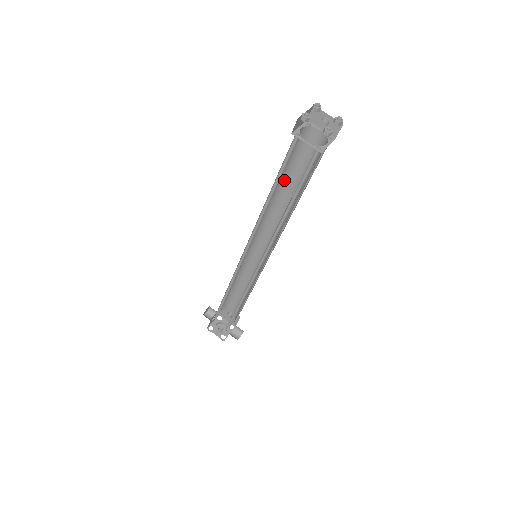
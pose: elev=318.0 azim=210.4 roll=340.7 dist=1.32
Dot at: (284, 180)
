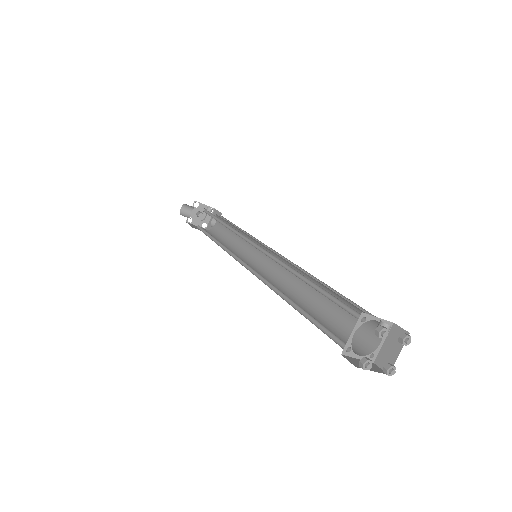
Dot at: (310, 285)
